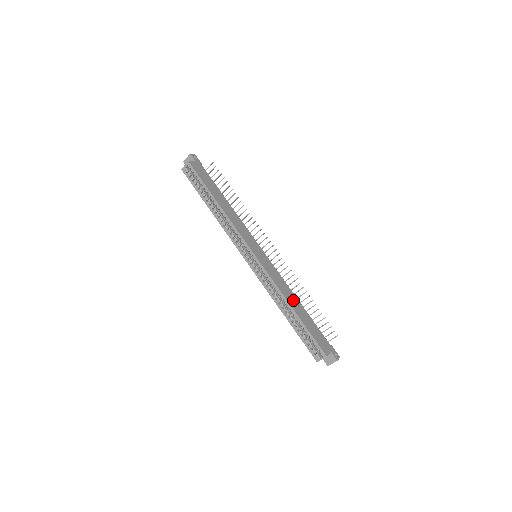
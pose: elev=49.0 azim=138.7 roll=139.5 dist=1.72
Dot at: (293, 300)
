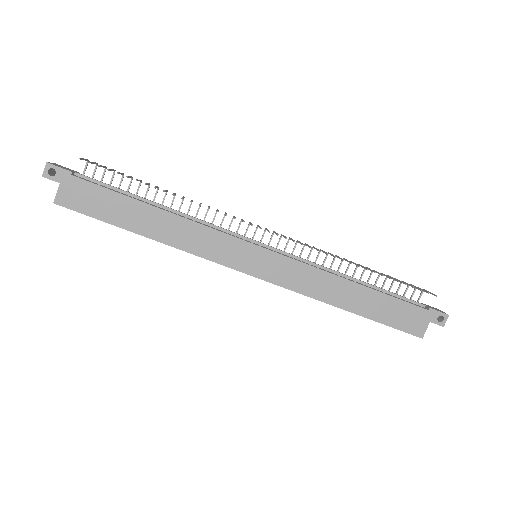
Dot at: (343, 292)
